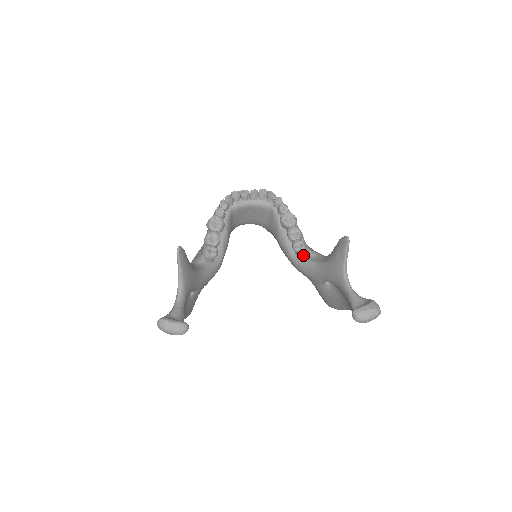
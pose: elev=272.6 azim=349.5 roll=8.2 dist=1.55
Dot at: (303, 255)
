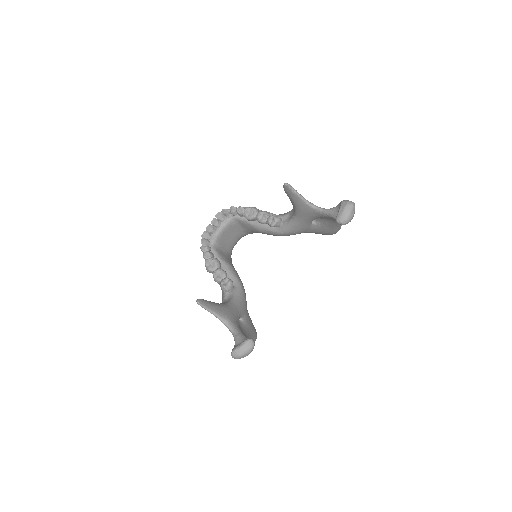
Dot at: (281, 223)
